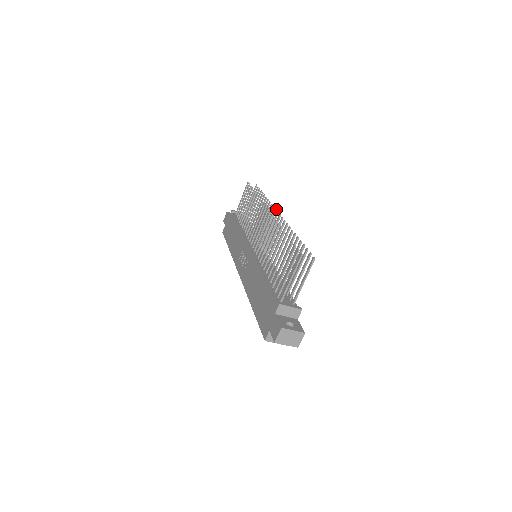
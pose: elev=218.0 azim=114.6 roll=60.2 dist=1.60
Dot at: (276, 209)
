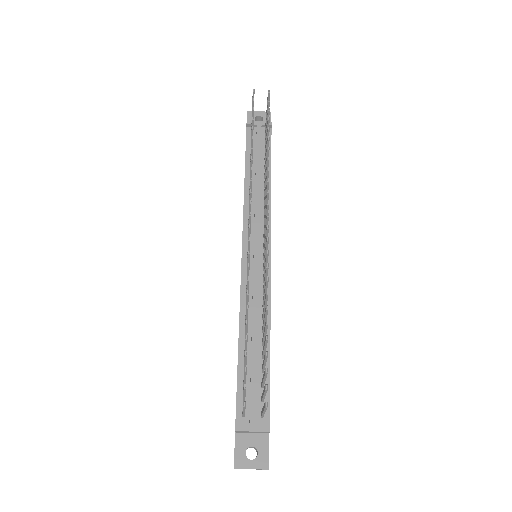
Dot at: (267, 203)
